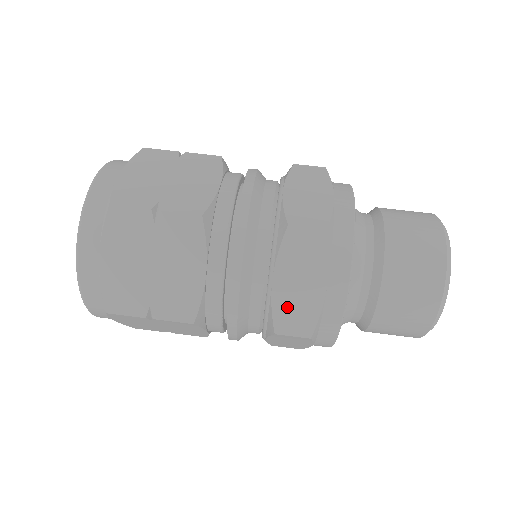
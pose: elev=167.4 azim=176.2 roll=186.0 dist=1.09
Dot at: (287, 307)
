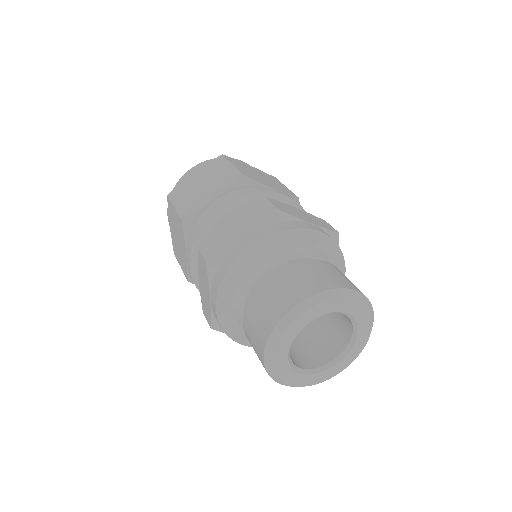
Dot at: (218, 237)
